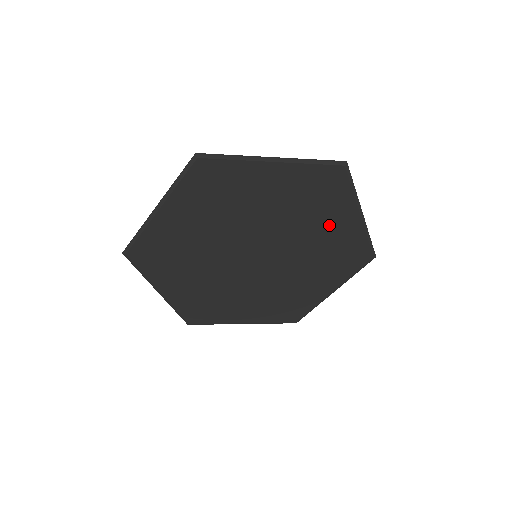
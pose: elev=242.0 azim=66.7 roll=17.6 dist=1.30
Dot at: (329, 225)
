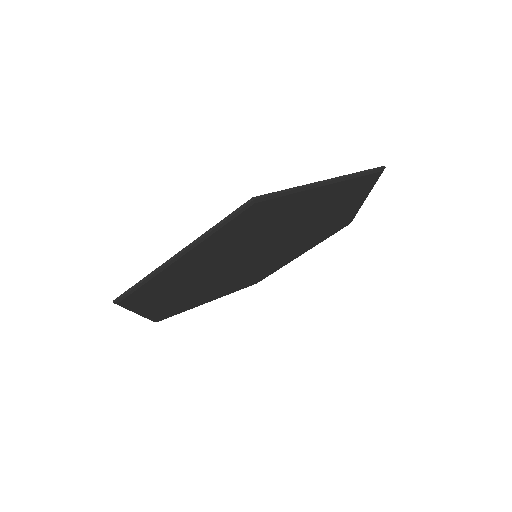
Dot at: (299, 210)
